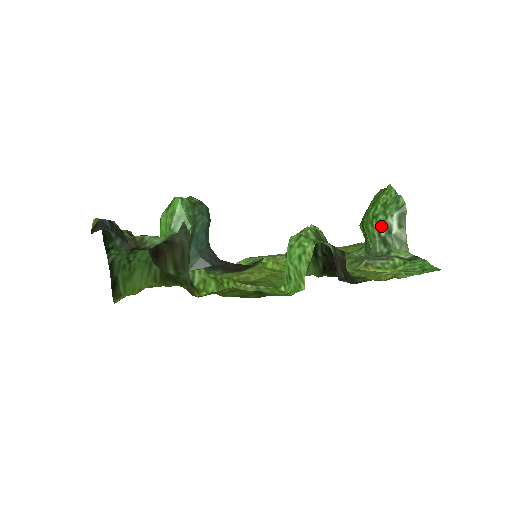
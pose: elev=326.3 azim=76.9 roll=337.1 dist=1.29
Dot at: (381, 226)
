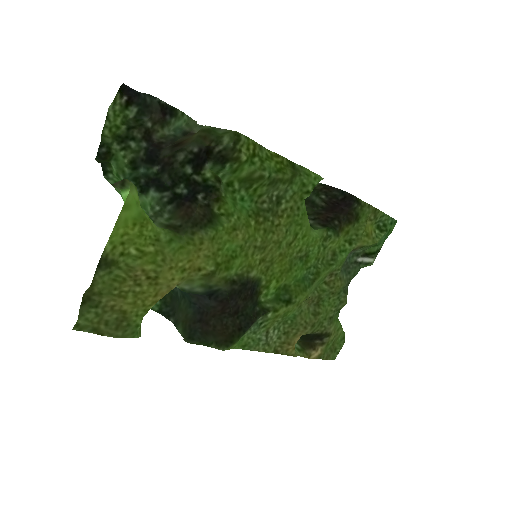
Dot at: occluded
